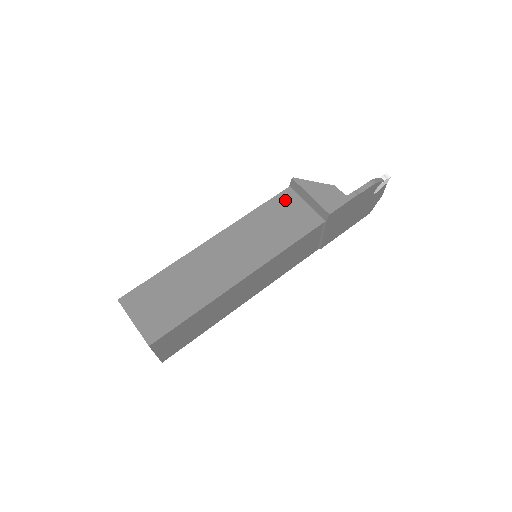
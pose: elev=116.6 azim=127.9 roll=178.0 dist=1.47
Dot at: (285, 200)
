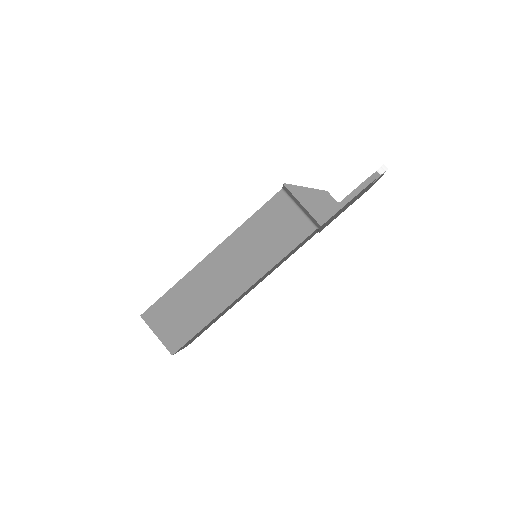
Dot at: (278, 205)
